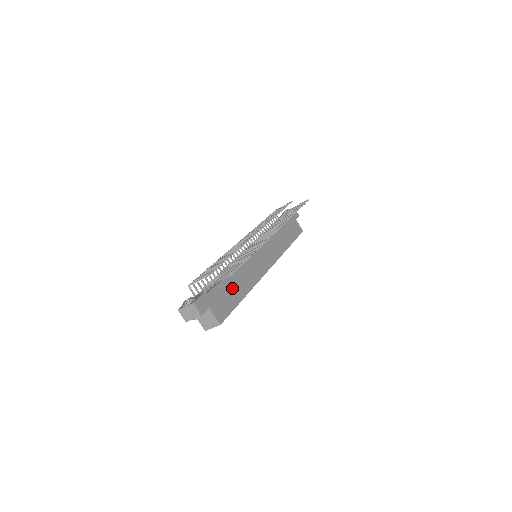
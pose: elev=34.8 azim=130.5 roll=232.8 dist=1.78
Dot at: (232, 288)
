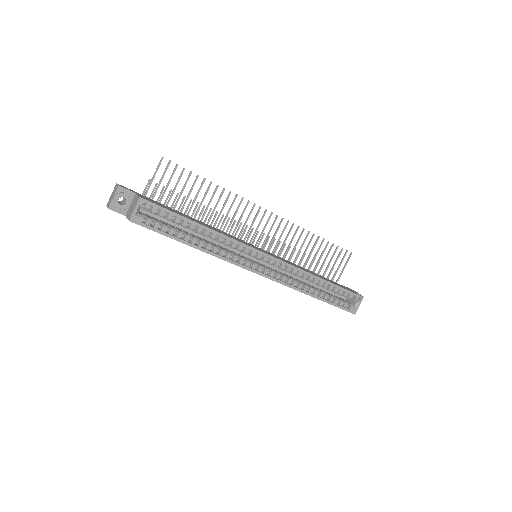
Dot at: occluded
